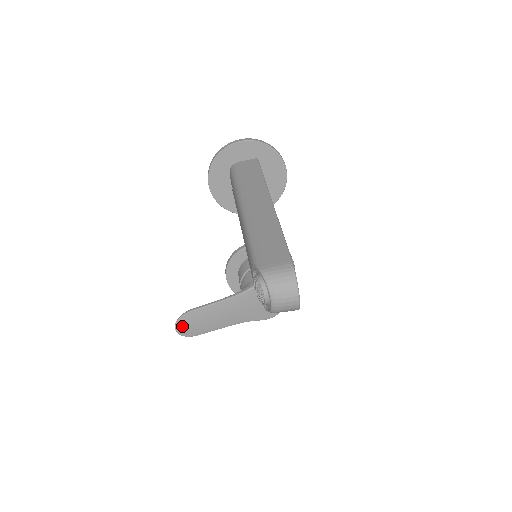
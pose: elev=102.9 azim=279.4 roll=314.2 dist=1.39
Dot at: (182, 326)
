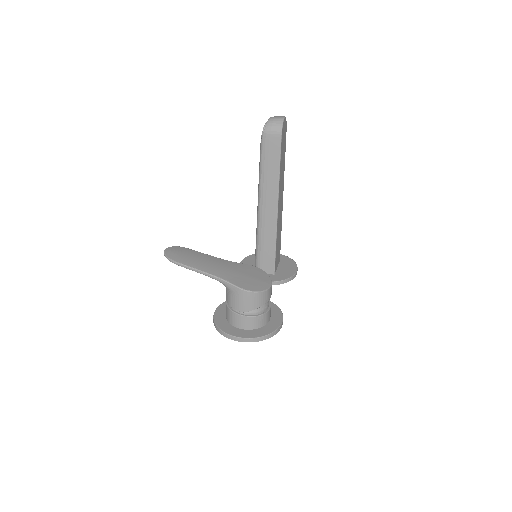
Dot at: (172, 250)
